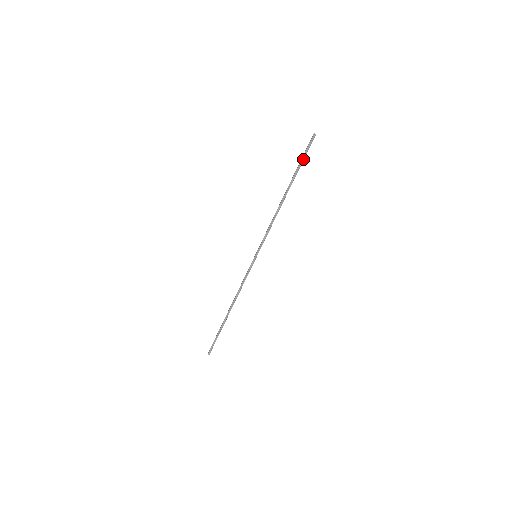
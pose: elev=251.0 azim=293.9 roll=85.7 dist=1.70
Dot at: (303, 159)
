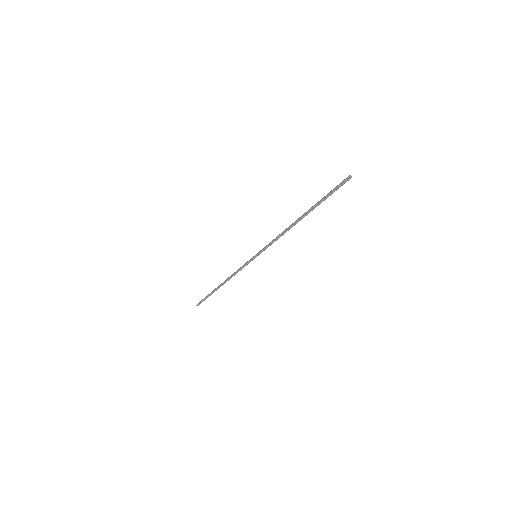
Dot at: (328, 196)
